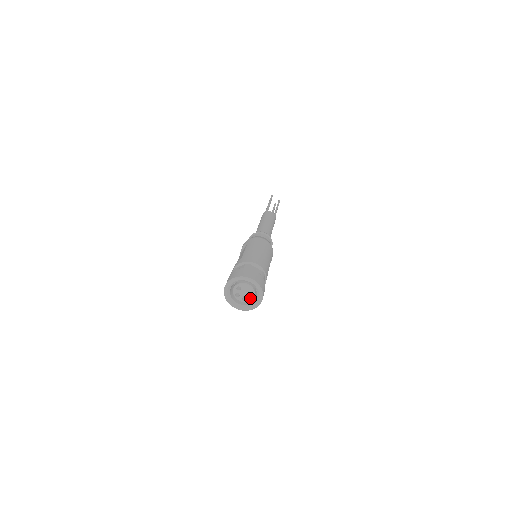
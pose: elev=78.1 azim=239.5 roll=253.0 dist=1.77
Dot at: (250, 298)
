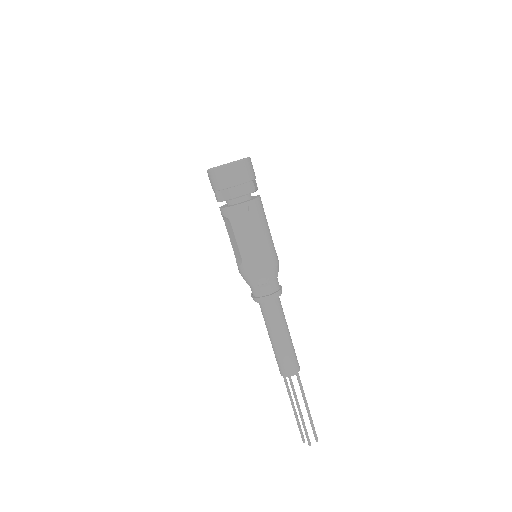
Dot at: occluded
